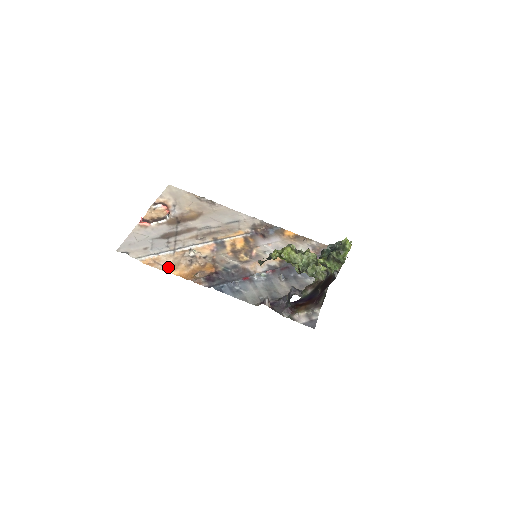
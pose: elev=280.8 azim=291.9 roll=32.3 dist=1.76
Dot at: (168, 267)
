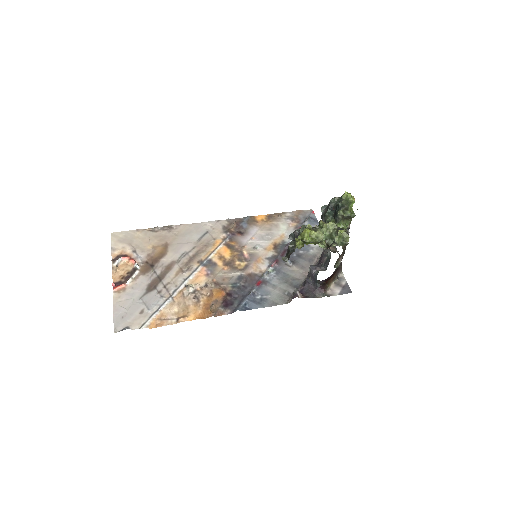
Dot at: (179, 317)
